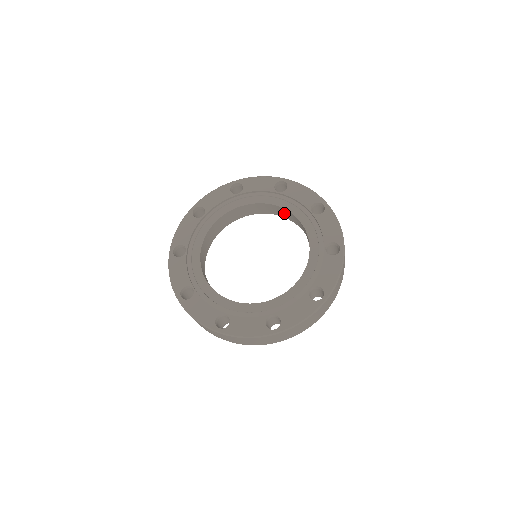
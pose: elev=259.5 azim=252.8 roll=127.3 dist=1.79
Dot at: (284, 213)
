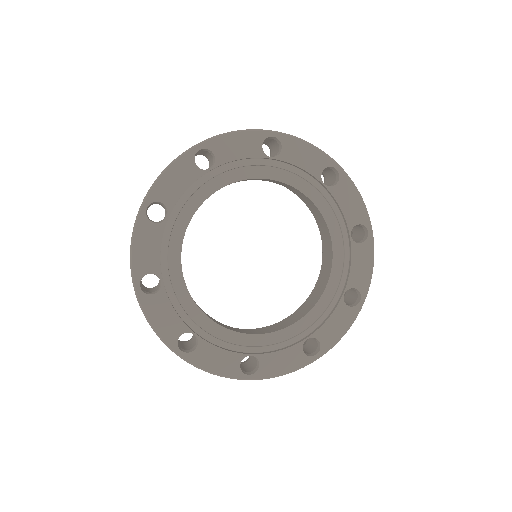
Dot at: occluded
